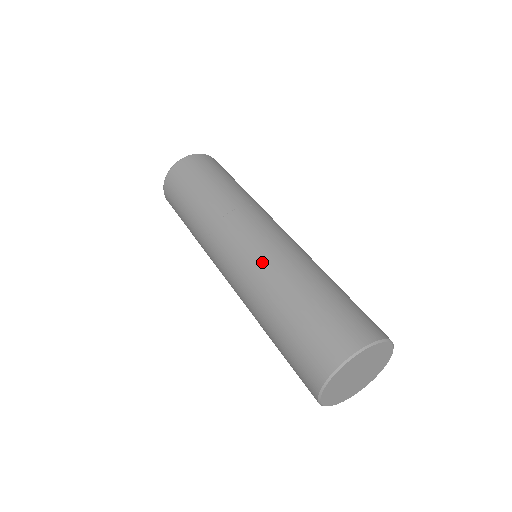
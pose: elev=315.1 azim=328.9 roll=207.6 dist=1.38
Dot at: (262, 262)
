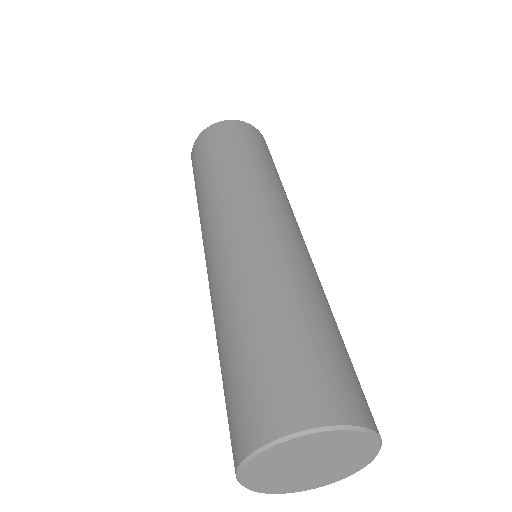
Dot at: (213, 287)
